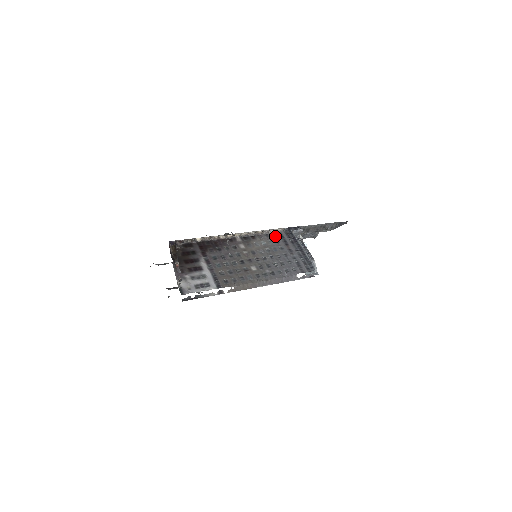
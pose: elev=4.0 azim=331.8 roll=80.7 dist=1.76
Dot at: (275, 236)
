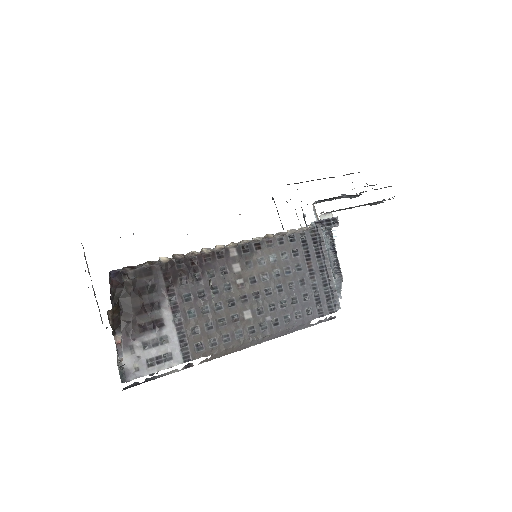
Dot at: (294, 242)
